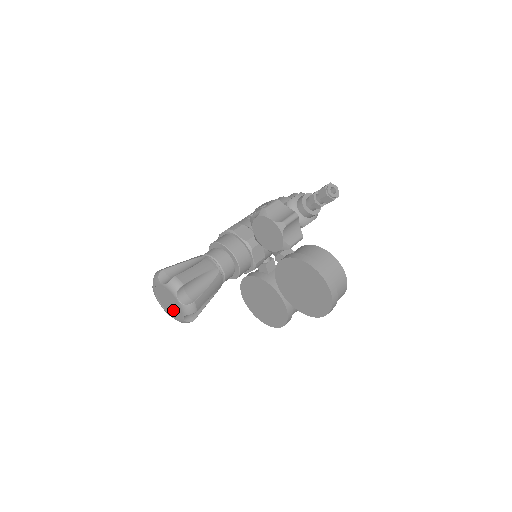
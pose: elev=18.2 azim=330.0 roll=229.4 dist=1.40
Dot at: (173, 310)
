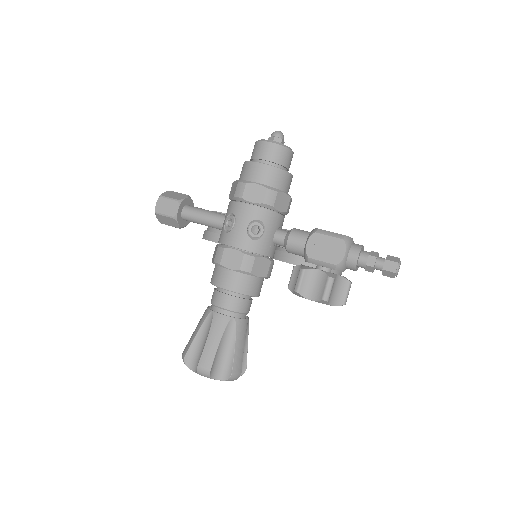
Dot at: occluded
